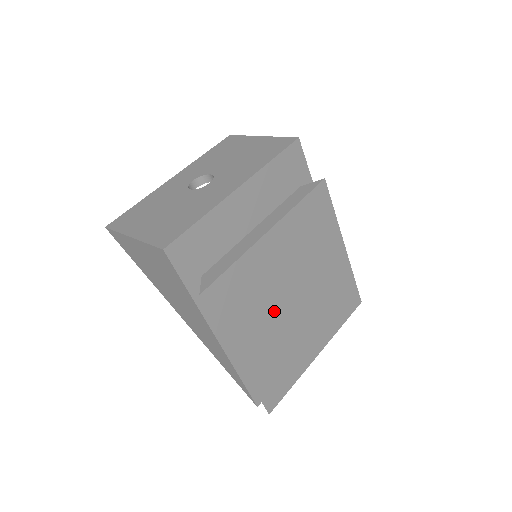
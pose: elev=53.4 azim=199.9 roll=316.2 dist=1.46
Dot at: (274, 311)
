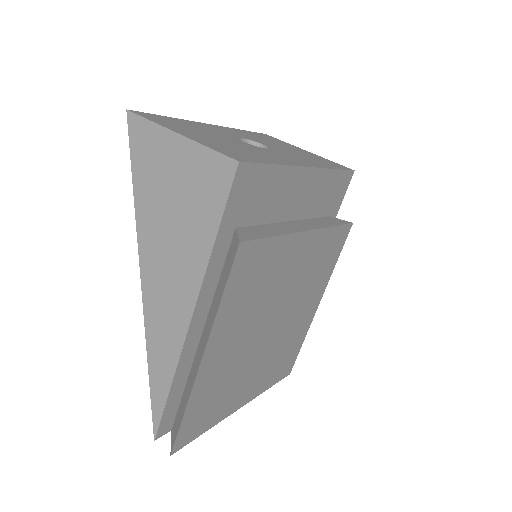
Dot at: (256, 324)
